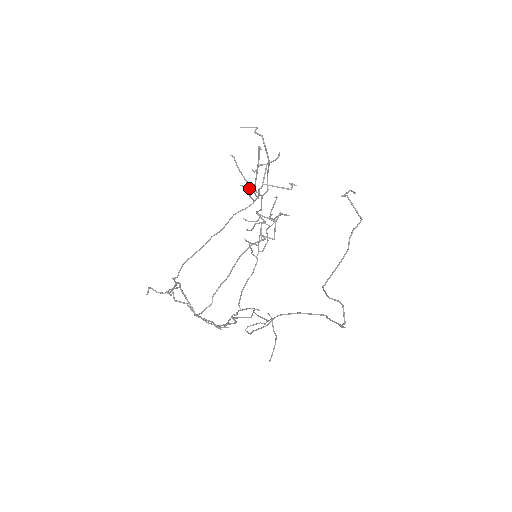
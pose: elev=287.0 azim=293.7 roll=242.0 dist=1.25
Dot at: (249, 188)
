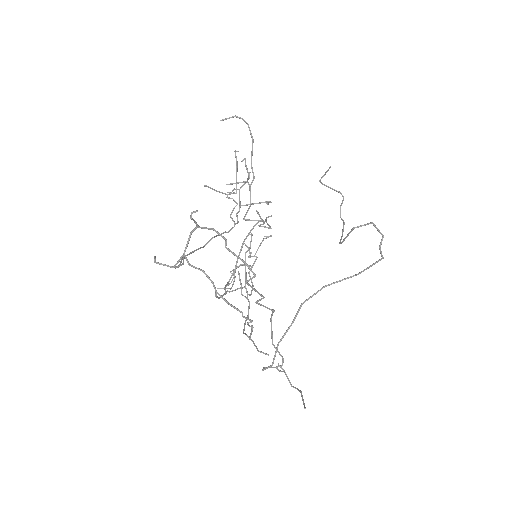
Dot at: occluded
